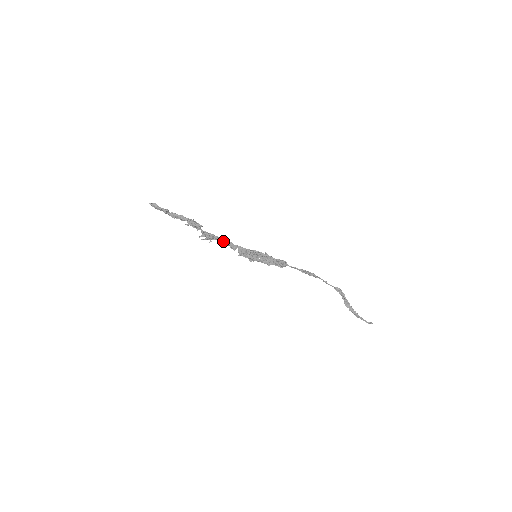
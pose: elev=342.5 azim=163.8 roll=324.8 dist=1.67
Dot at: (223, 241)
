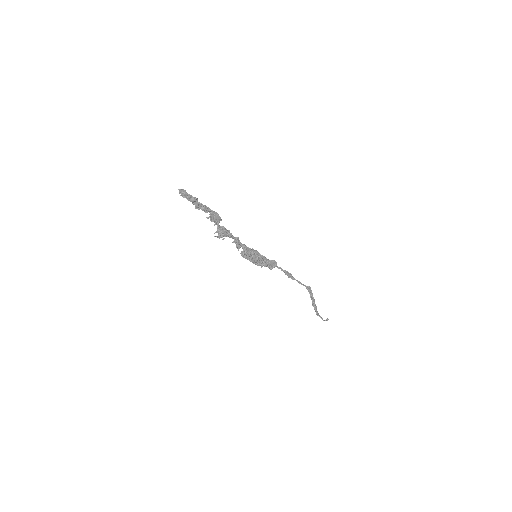
Dot at: (235, 238)
